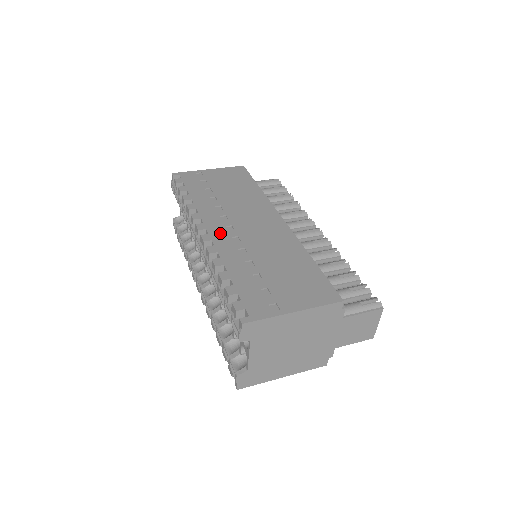
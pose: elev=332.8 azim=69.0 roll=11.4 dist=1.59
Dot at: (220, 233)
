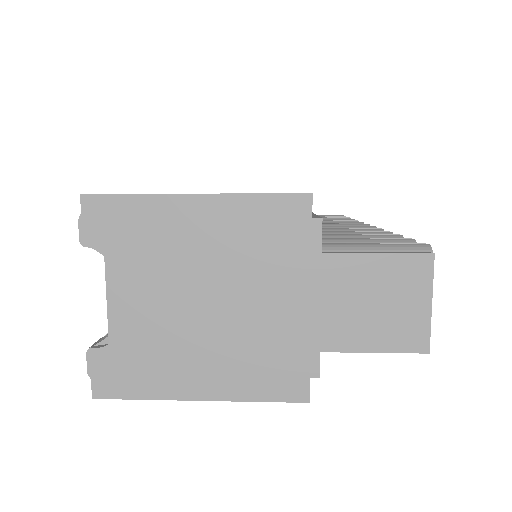
Dot at: occluded
